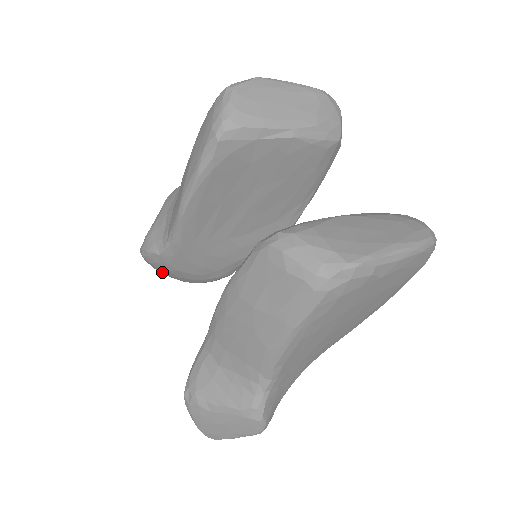
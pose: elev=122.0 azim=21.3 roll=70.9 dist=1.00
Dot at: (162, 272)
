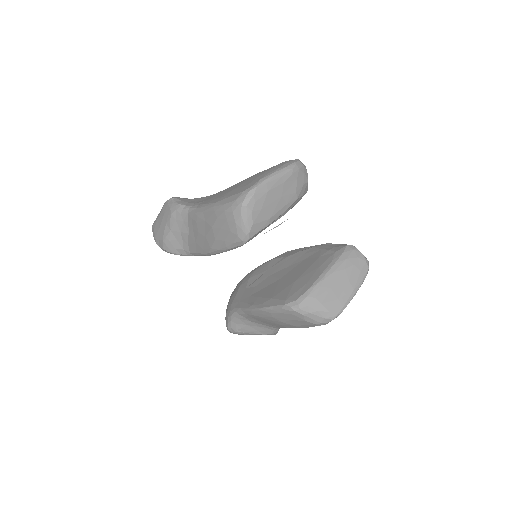
Dot at: occluded
